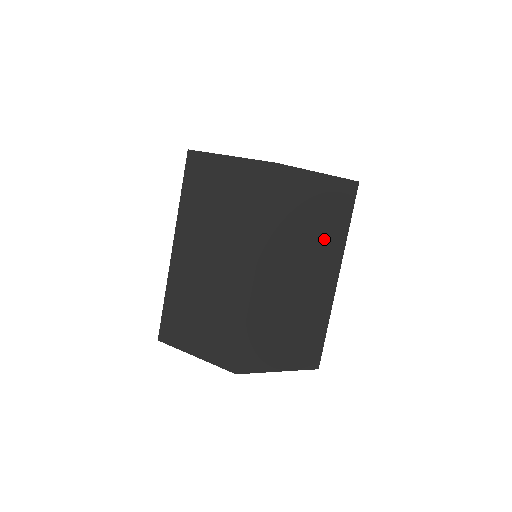
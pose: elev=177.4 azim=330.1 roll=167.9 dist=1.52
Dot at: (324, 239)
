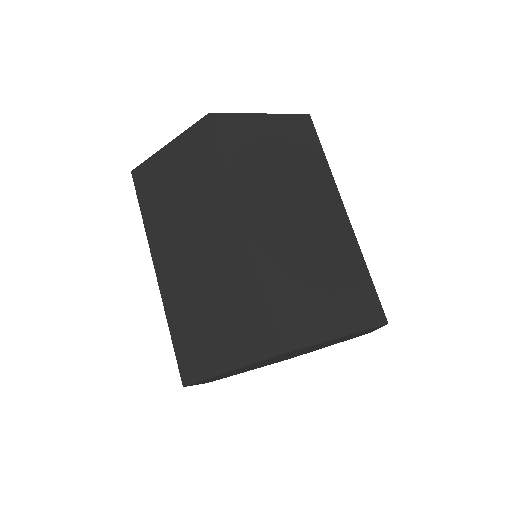
Dot at: occluded
